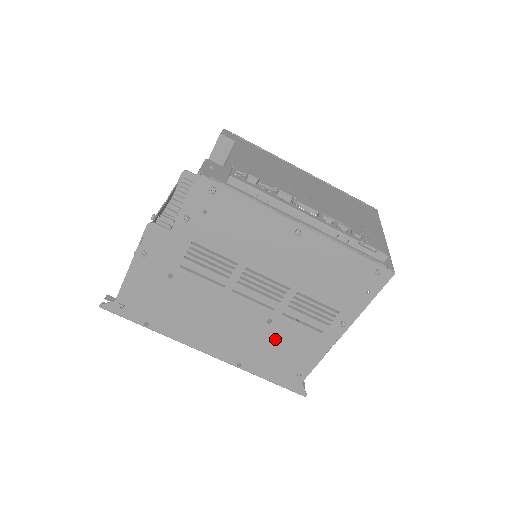
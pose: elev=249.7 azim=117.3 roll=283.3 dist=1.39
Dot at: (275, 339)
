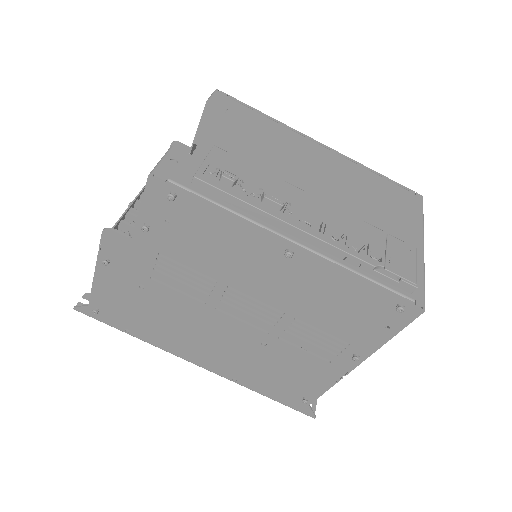
Dot at: (273, 361)
